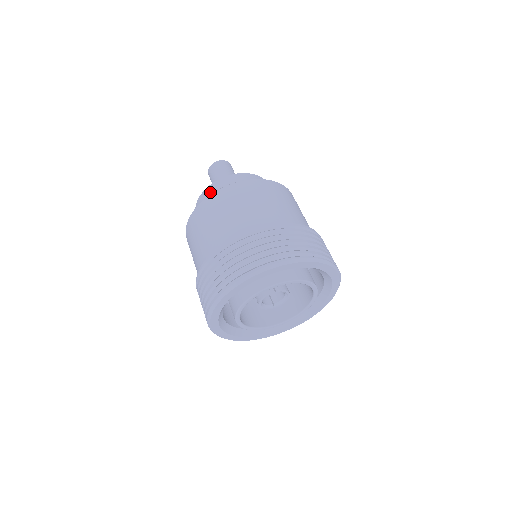
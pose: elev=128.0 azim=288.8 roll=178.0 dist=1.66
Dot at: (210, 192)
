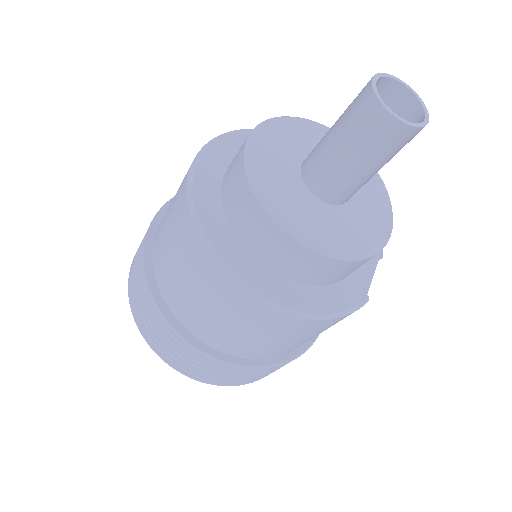
Dot at: (243, 201)
